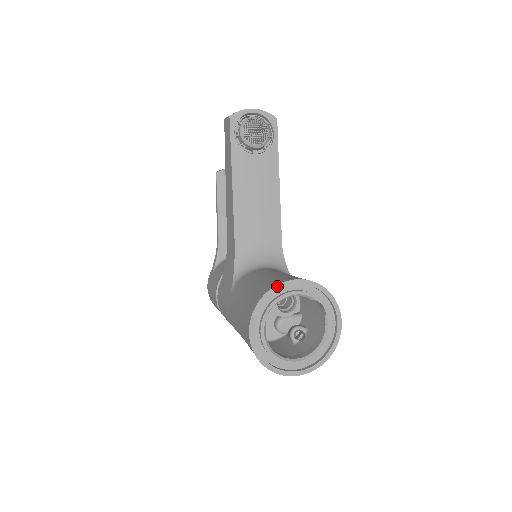
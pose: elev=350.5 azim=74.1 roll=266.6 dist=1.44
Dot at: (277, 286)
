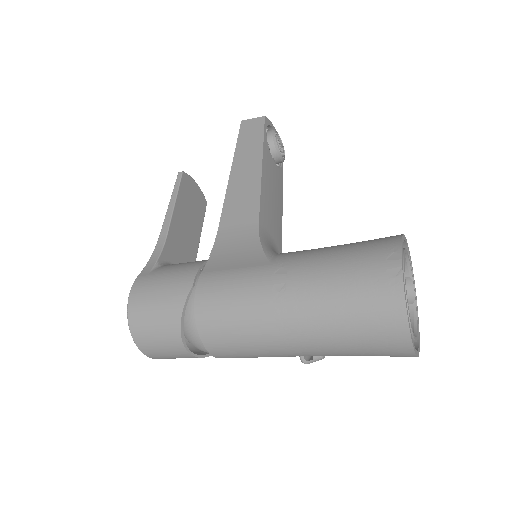
Dot at: occluded
